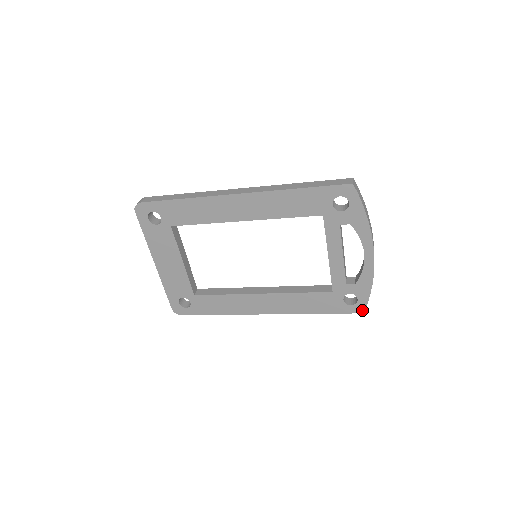
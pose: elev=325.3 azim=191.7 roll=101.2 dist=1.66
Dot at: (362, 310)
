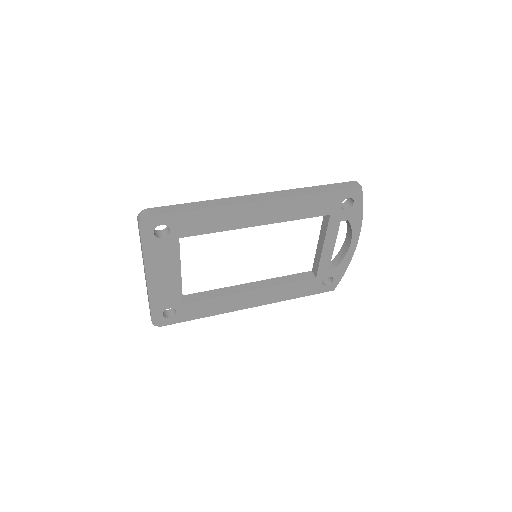
Dot at: (334, 288)
